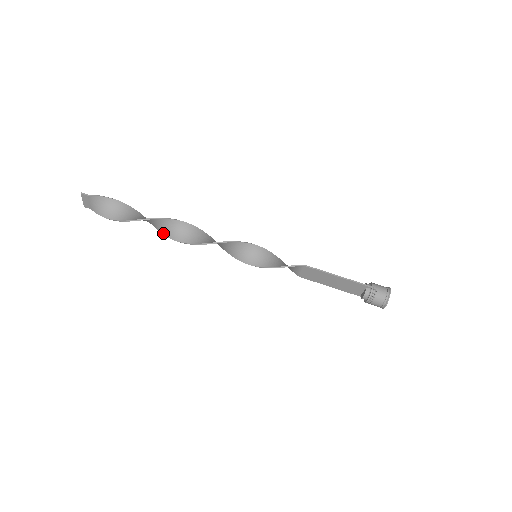
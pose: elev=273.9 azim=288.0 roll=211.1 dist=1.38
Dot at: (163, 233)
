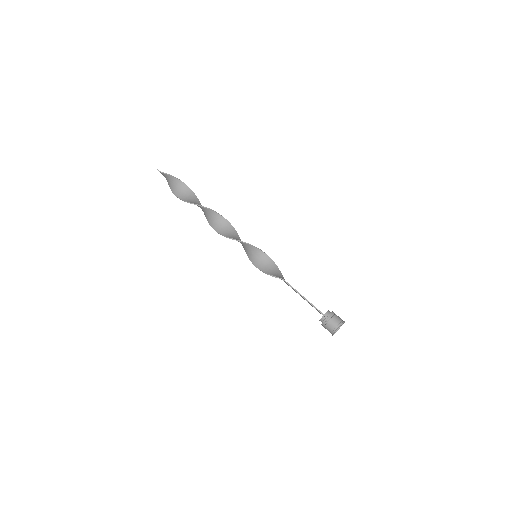
Dot at: (204, 213)
